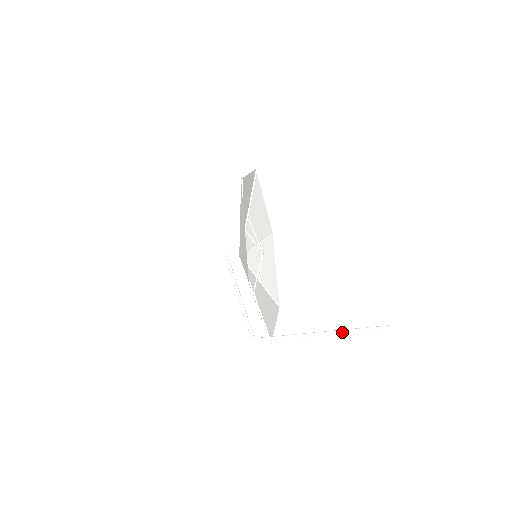
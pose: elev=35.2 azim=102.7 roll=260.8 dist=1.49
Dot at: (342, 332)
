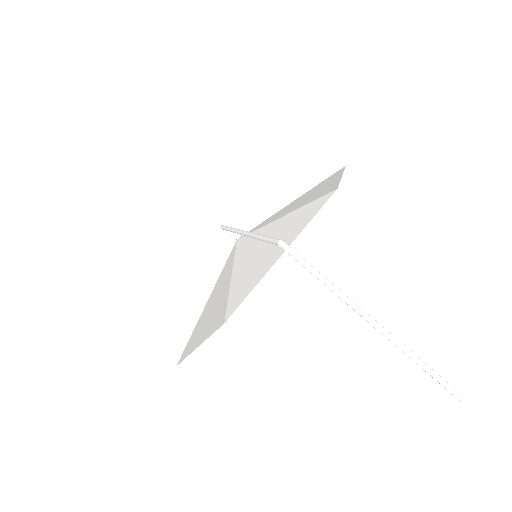
Dot at: (402, 345)
